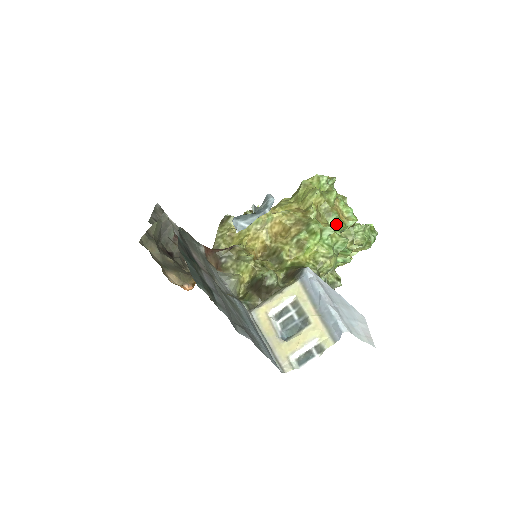
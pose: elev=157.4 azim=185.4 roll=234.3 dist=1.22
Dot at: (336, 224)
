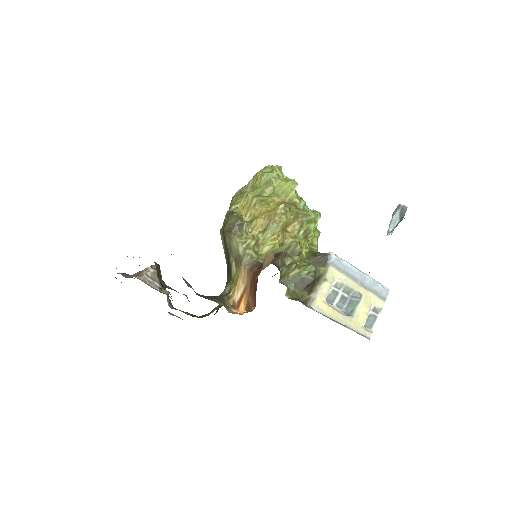
Dot at: occluded
